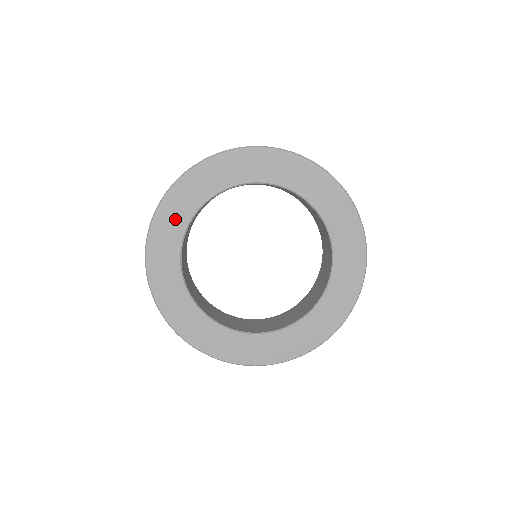
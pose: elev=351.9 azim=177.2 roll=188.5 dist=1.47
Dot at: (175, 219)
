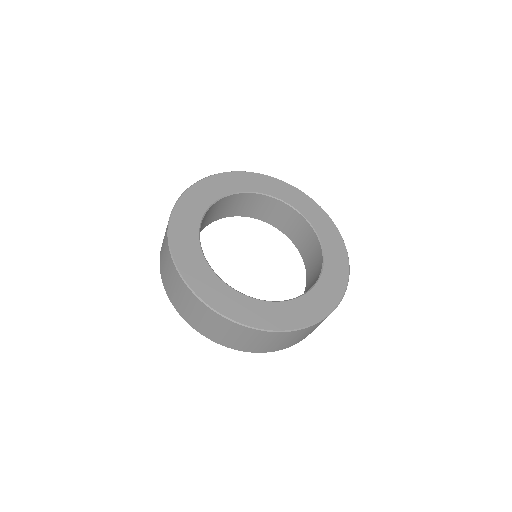
Dot at: (190, 252)
